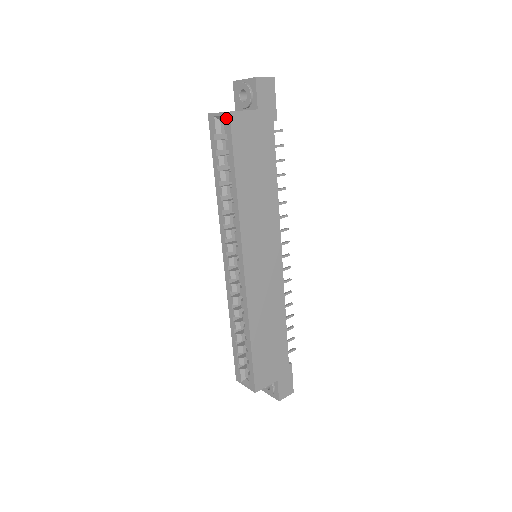
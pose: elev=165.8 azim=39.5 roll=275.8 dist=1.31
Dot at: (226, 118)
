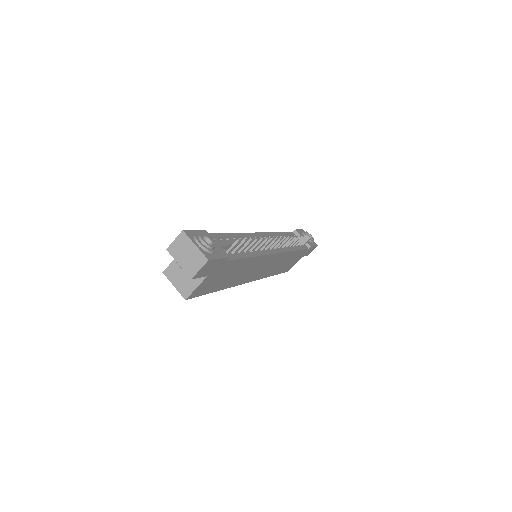
Dot at: (184, 295)
